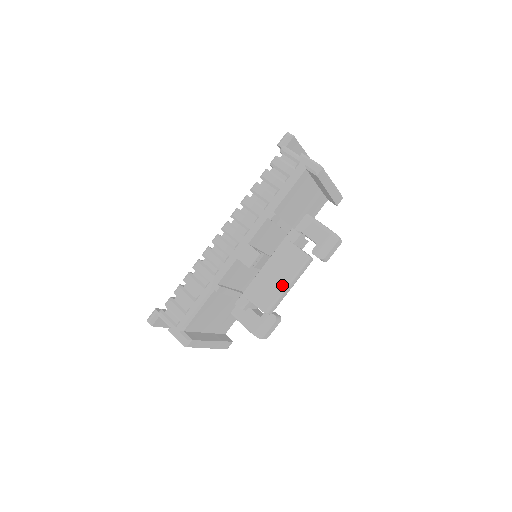
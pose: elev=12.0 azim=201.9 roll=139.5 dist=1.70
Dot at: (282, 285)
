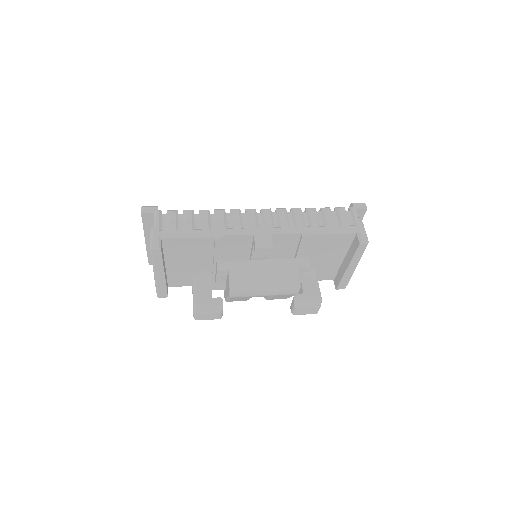
Dot at: (263, 284)
